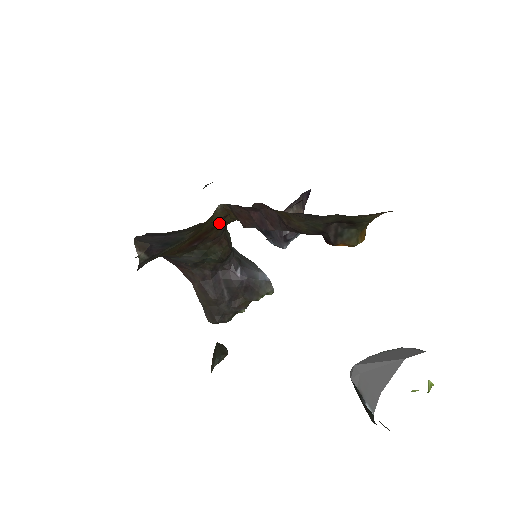
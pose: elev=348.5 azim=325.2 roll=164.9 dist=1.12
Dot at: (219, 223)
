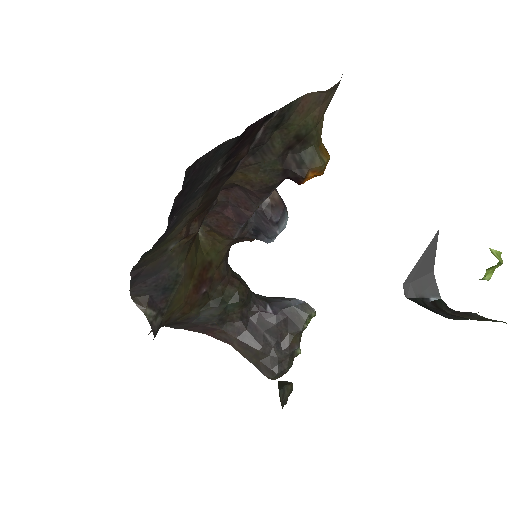
Dot at: (212, 255)
